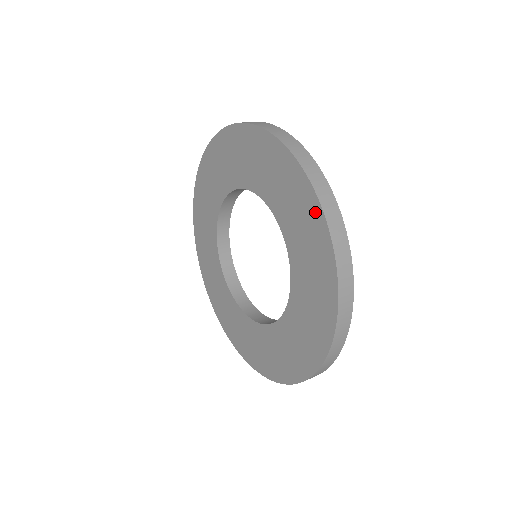
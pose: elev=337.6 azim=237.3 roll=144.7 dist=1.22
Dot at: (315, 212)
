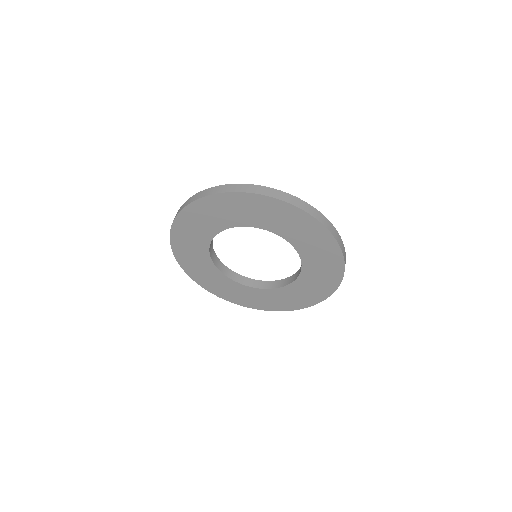
Dot at: (338, 269)
